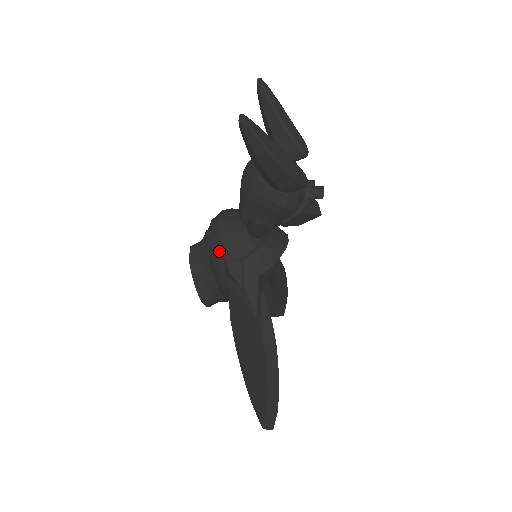
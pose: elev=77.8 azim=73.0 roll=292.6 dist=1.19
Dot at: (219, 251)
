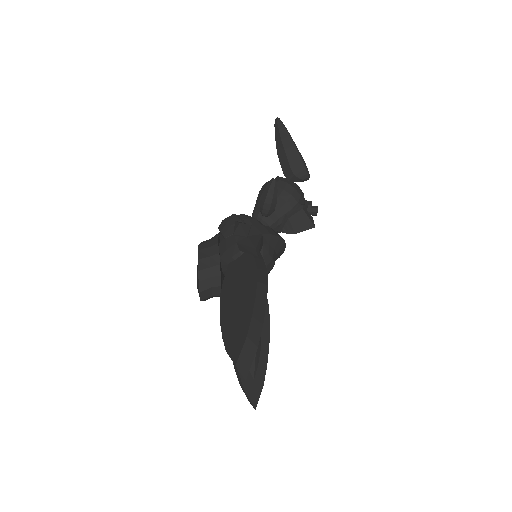
Dot at: (232, 221)
